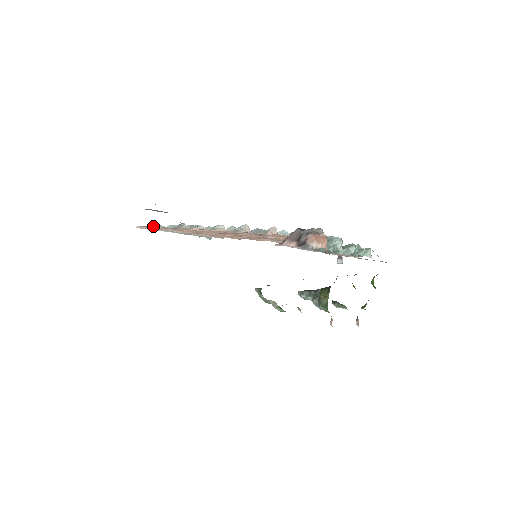
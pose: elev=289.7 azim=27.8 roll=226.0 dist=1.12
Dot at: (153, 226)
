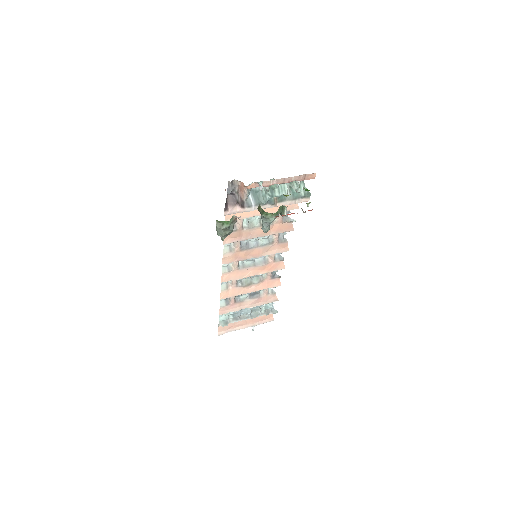
Dot at: (220, 319)
